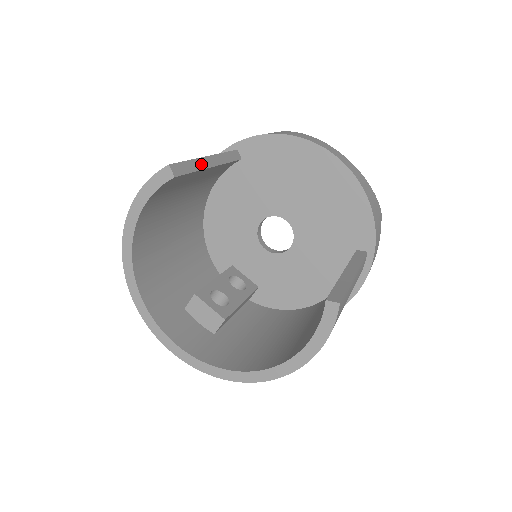
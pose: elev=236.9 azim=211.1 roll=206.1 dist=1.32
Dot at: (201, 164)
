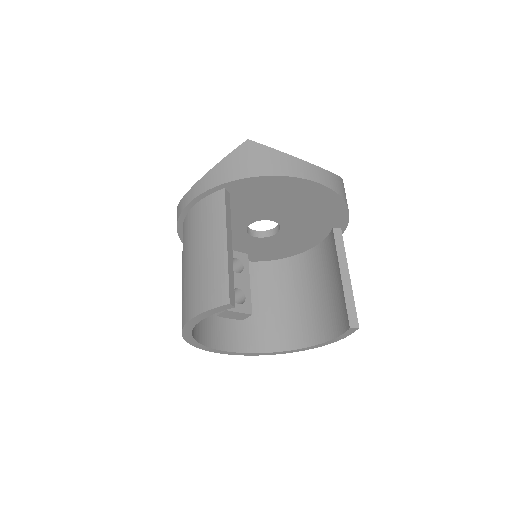
Dot at: (230, 260)
